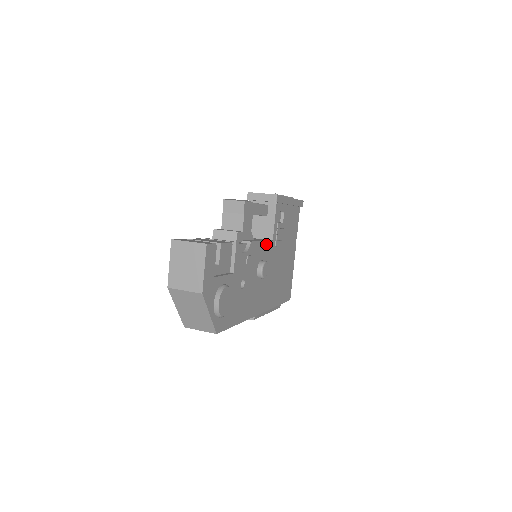
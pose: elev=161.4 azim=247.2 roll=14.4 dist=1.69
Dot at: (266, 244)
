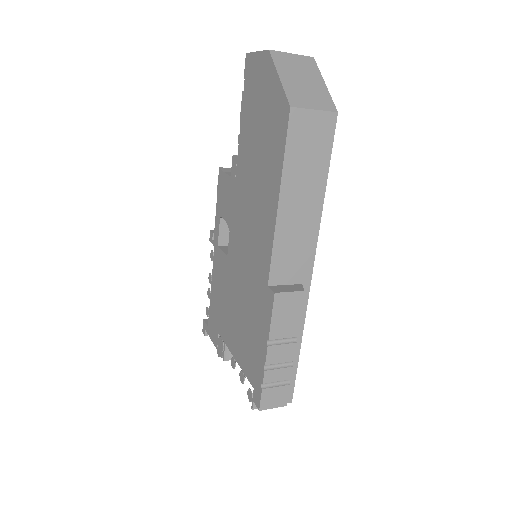
Dot at: occluded
